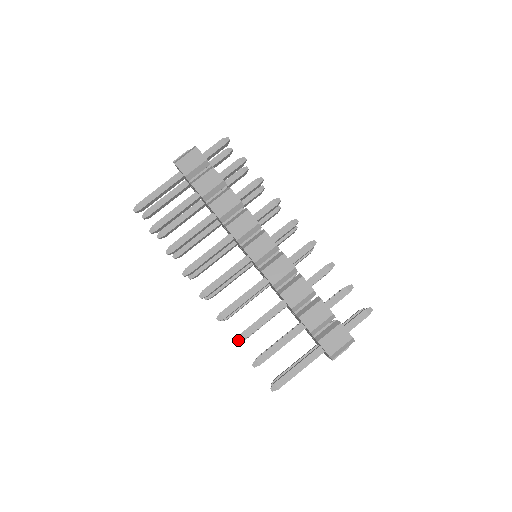
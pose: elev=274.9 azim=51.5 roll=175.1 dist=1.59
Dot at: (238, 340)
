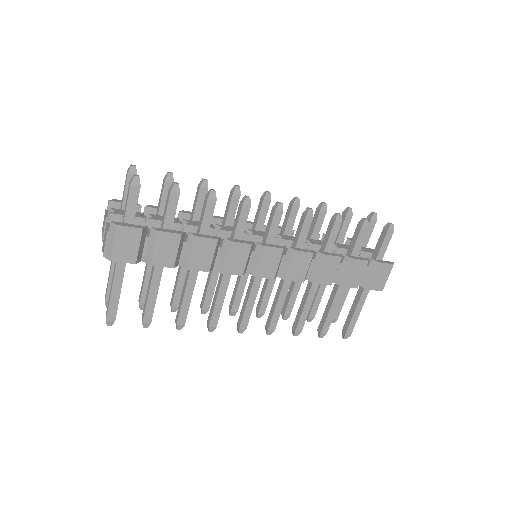
Dot at: (297, 334)
